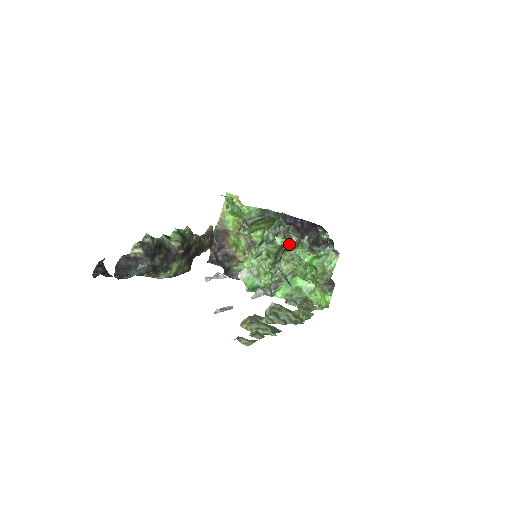
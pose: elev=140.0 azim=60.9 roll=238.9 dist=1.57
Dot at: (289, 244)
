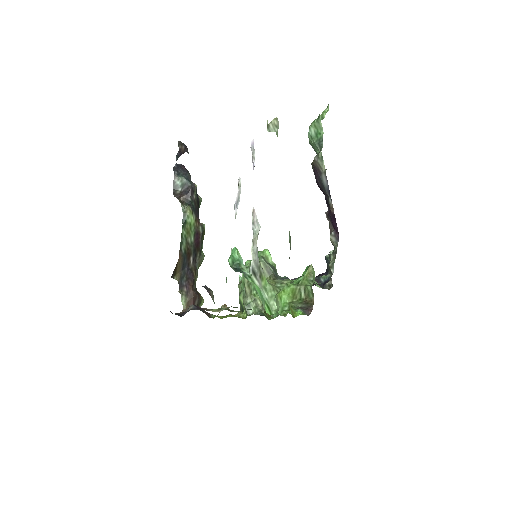
Dot at: occluded
